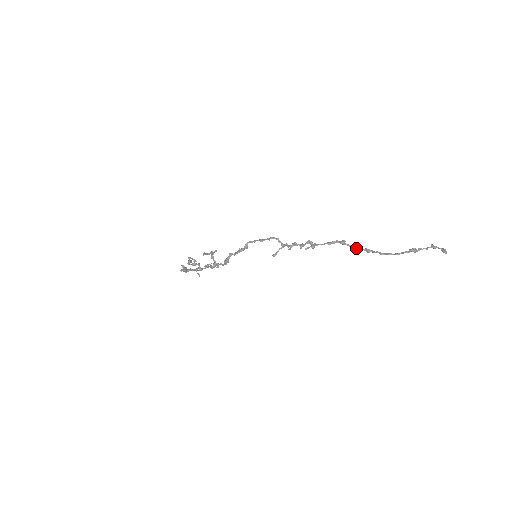
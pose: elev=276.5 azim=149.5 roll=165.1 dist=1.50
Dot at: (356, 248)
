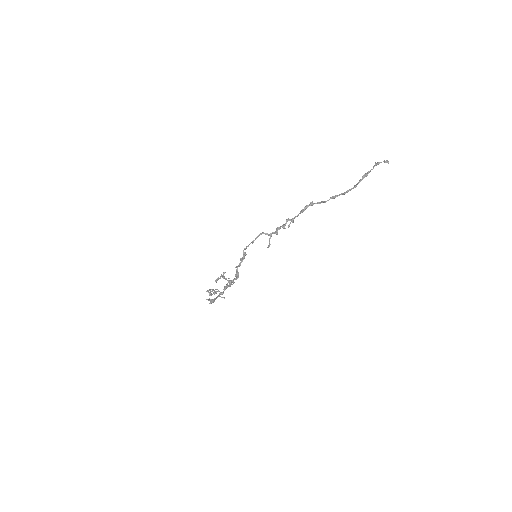
Dot at: (324, 202)
